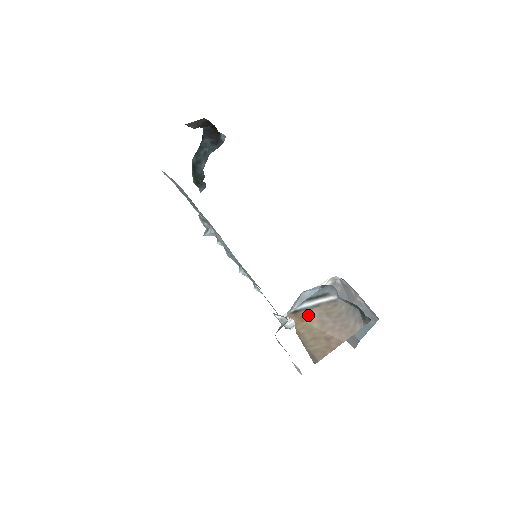
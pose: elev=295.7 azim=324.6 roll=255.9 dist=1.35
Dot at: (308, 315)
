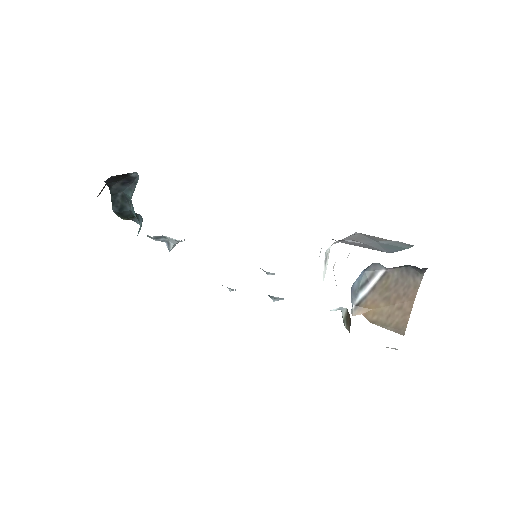
Dot at: (370, 302)
